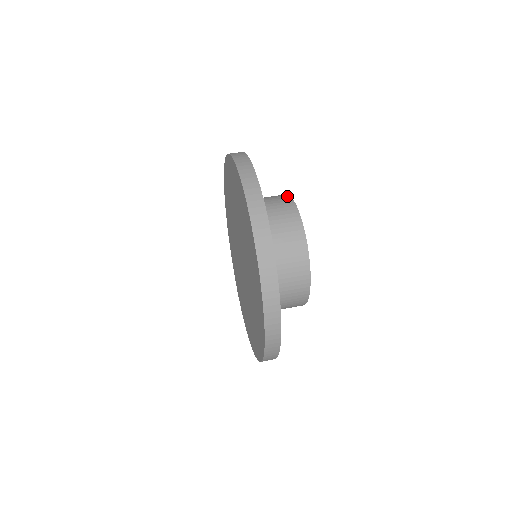
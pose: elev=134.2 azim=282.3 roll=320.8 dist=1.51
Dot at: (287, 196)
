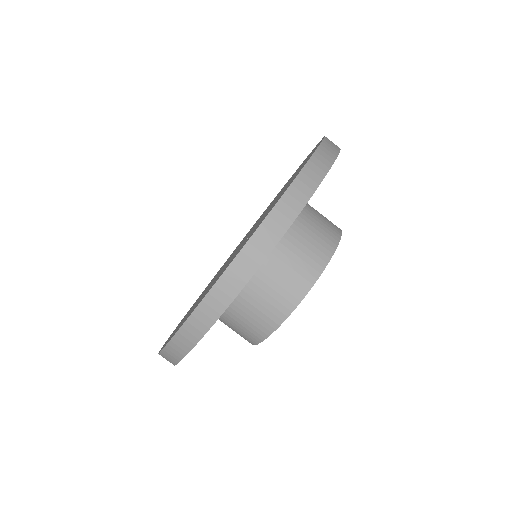
Dot at: (271, 329)
